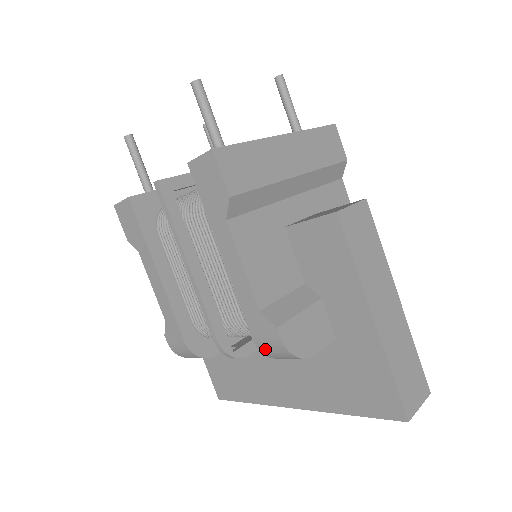
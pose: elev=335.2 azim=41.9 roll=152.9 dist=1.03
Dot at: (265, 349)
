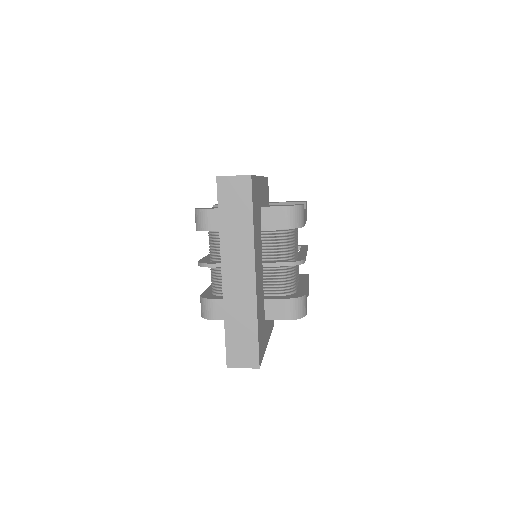
Dot at: (196, 225)
